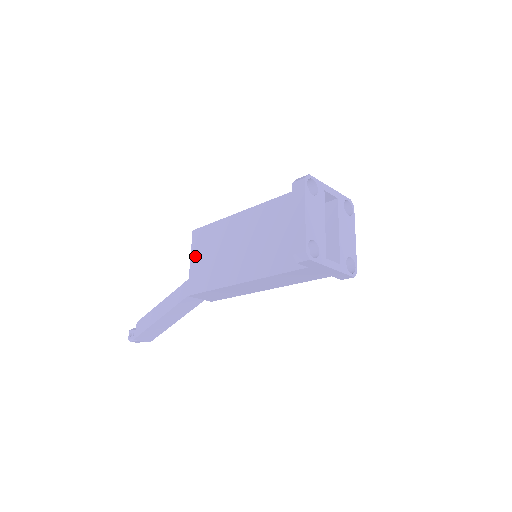
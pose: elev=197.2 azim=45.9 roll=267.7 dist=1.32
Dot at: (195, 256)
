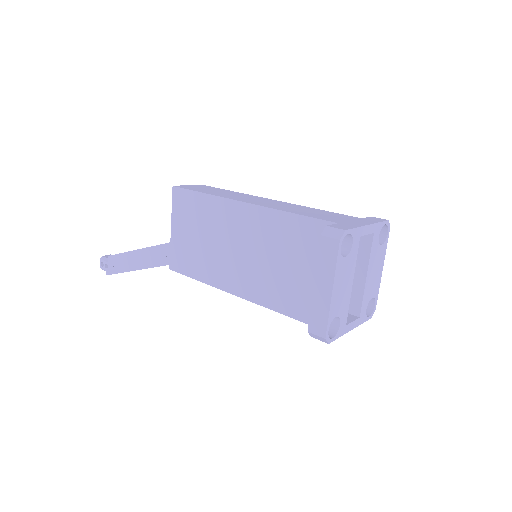
Dot at: (177, 225)
